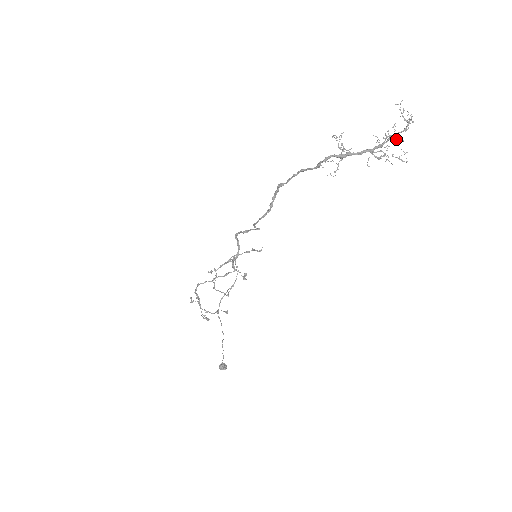
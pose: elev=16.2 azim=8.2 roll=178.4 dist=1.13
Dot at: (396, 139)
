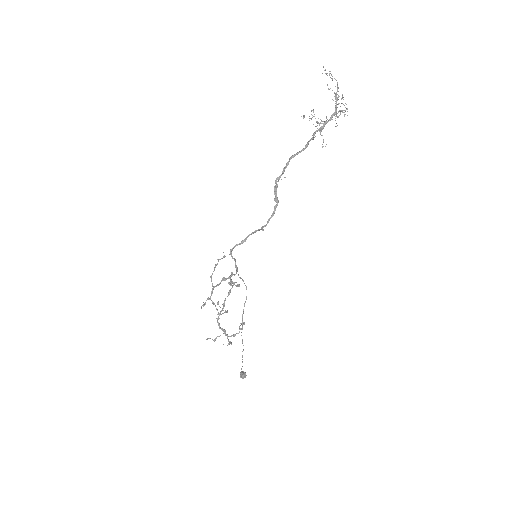
Dot at: occluded
